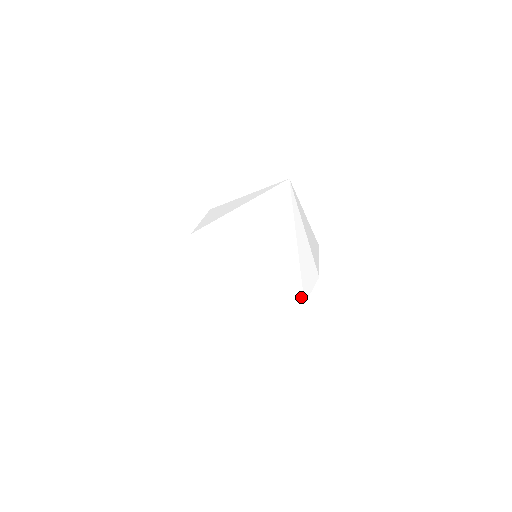
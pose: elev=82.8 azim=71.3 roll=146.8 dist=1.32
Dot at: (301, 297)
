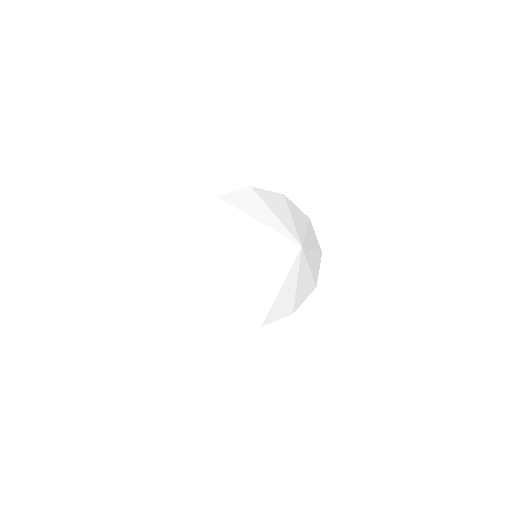
Dot at: (261, 321)
